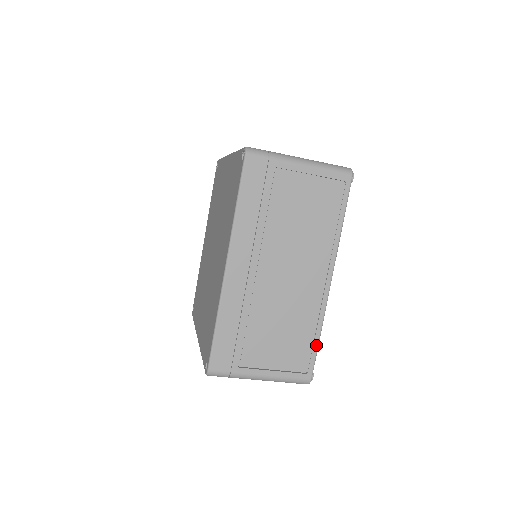
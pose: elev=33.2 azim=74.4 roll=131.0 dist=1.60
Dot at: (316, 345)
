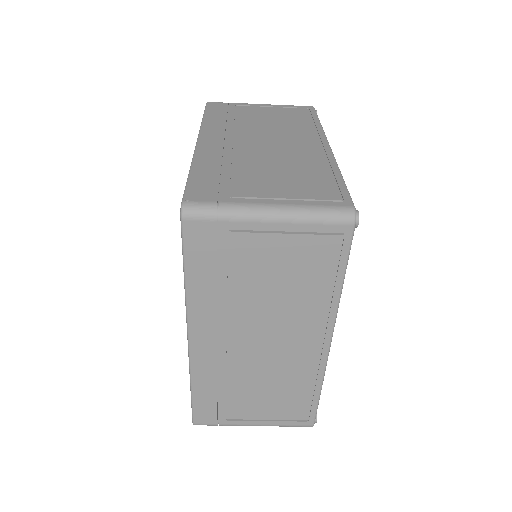
Dot at: (316, 399)
